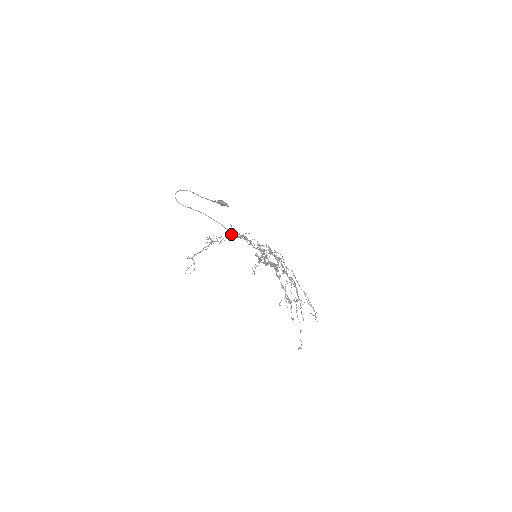
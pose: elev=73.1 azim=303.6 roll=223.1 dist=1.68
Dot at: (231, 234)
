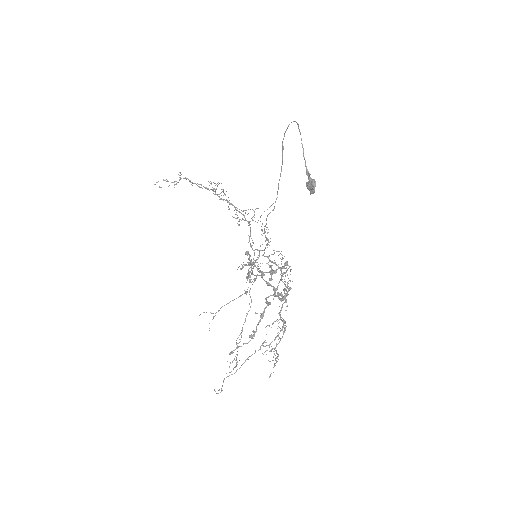
Dot at: (269, 213)
